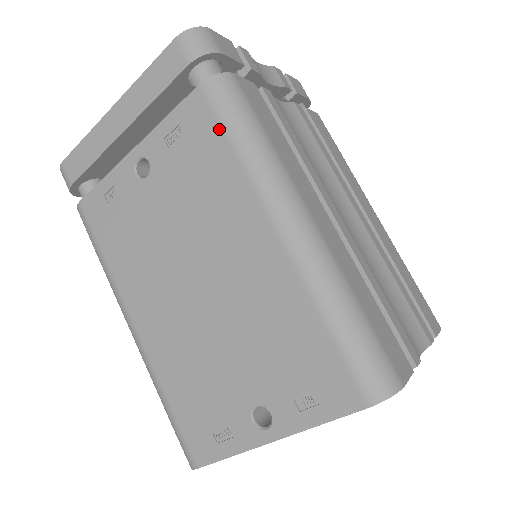
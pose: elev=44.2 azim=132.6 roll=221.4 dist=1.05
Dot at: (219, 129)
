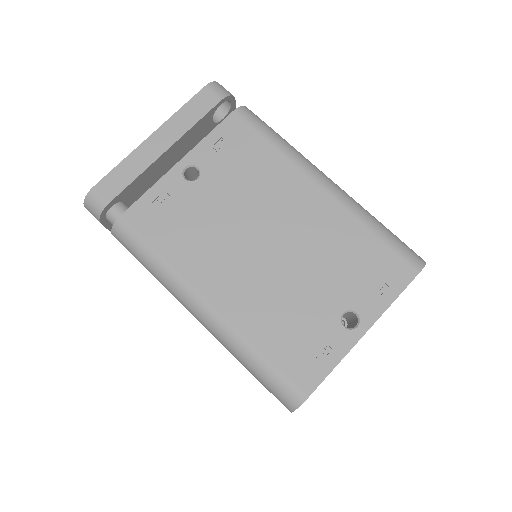
Dot at: (258, 135)
